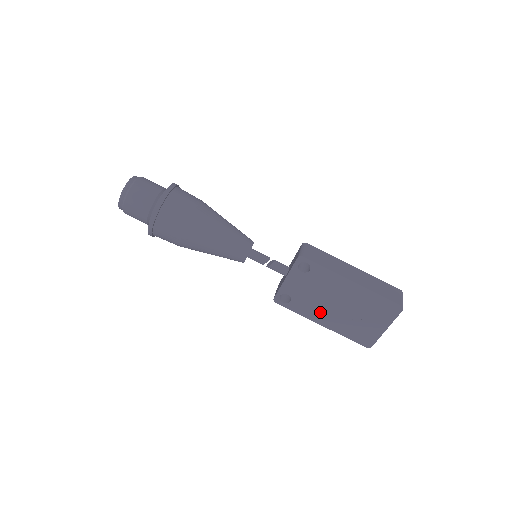
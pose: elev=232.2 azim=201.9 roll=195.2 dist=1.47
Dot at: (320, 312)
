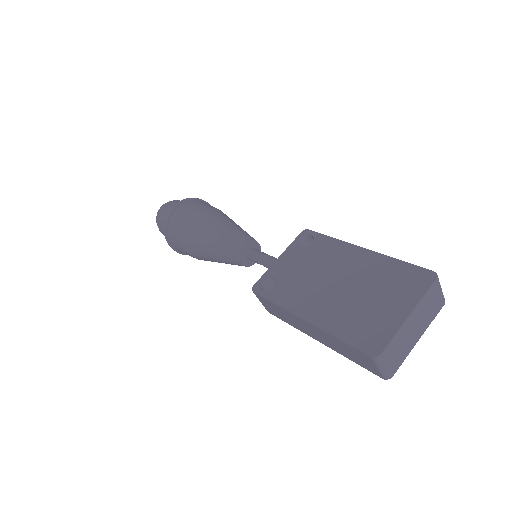
Dot at: (308, 298)
